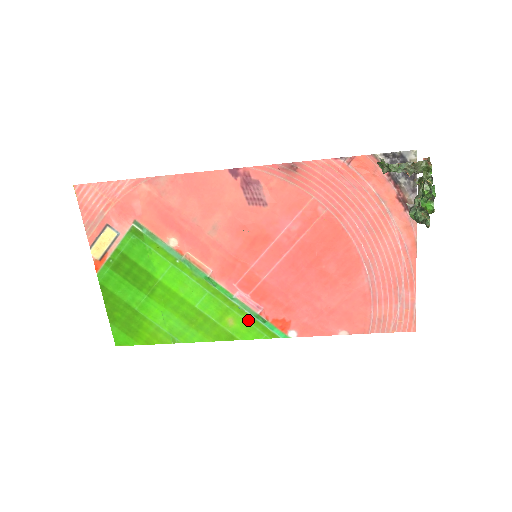
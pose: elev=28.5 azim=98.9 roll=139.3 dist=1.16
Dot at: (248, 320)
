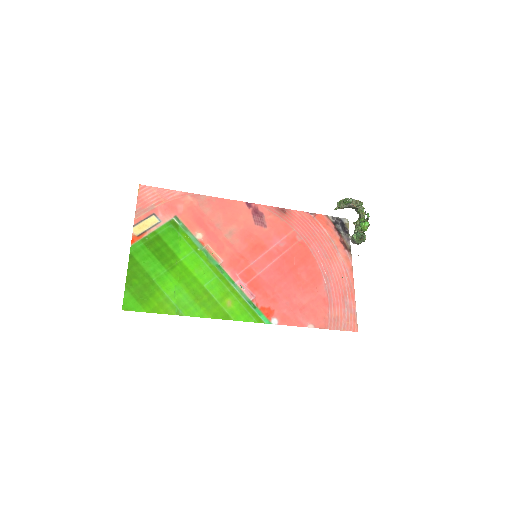
Dot at: (243, 304)
